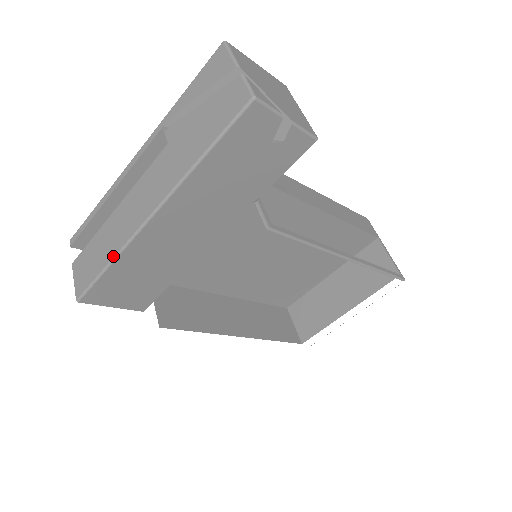
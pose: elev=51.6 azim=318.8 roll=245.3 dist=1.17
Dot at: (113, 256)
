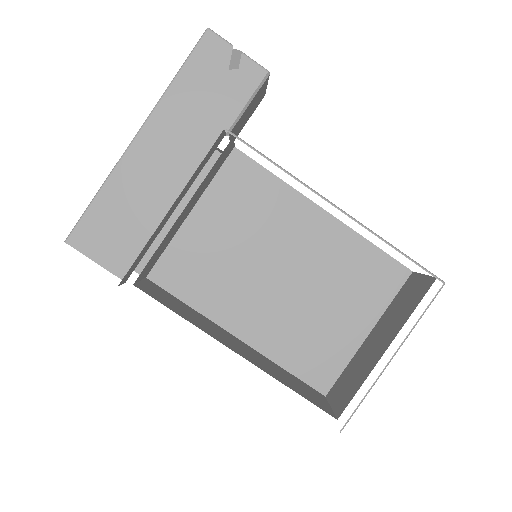
Dot at: (103, 184)
